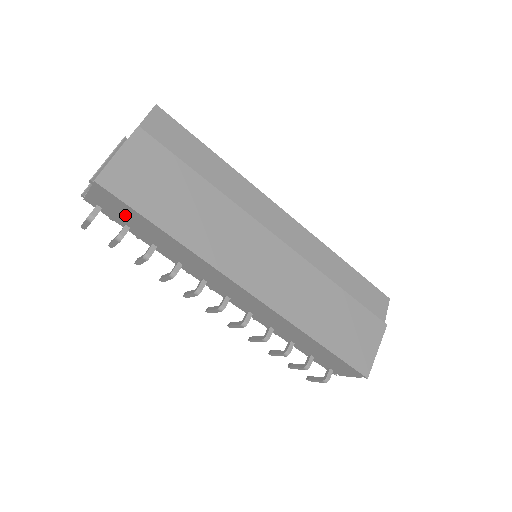
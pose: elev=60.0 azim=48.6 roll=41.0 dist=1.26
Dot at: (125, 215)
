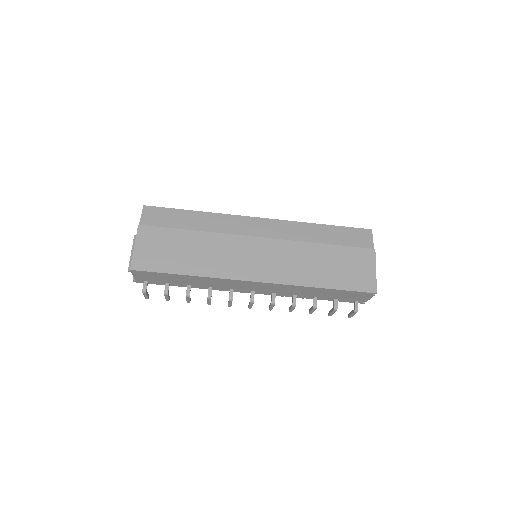
Dot at: (160, 278)
